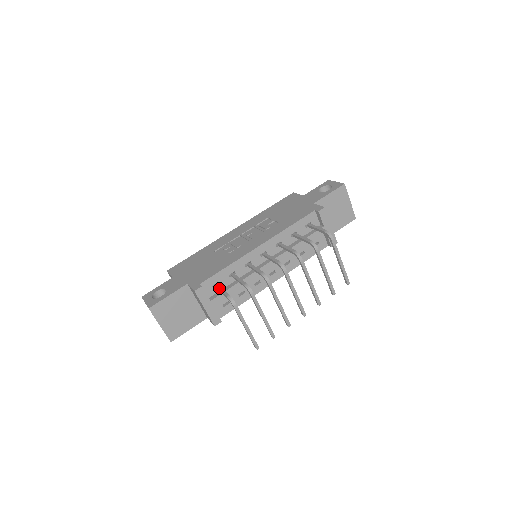
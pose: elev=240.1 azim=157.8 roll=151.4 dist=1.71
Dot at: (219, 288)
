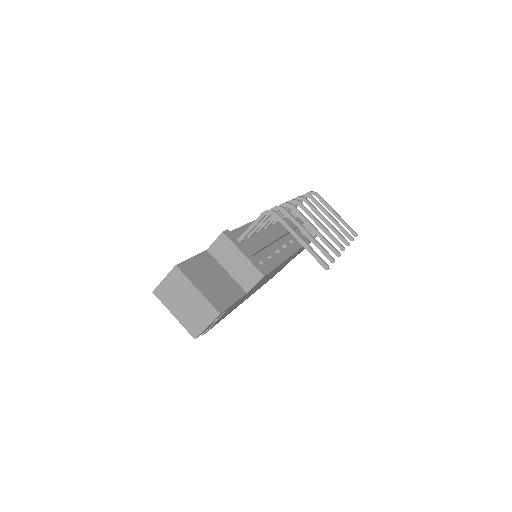
Dot at: occluded
